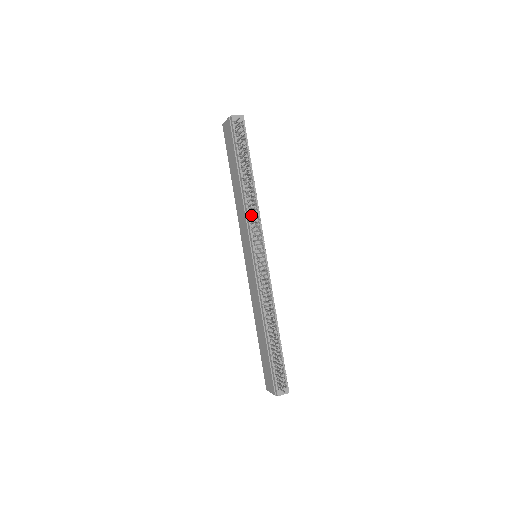
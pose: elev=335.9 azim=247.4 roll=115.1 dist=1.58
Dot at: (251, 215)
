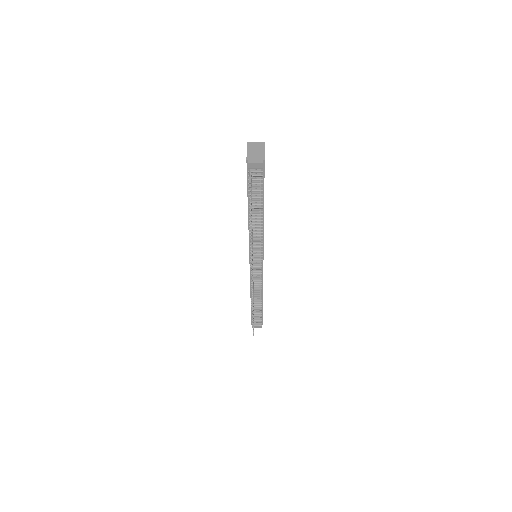
Dot at: (253, 240)
